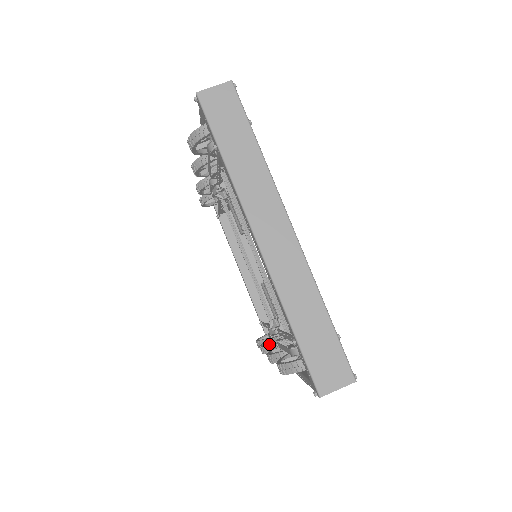
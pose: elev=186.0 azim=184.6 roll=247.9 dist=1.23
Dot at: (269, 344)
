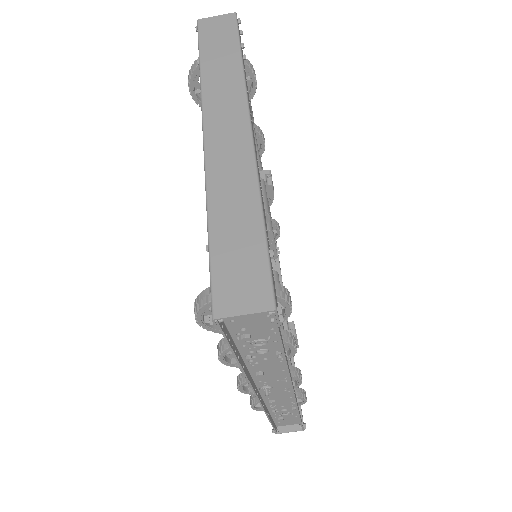
Dot at: occluded
